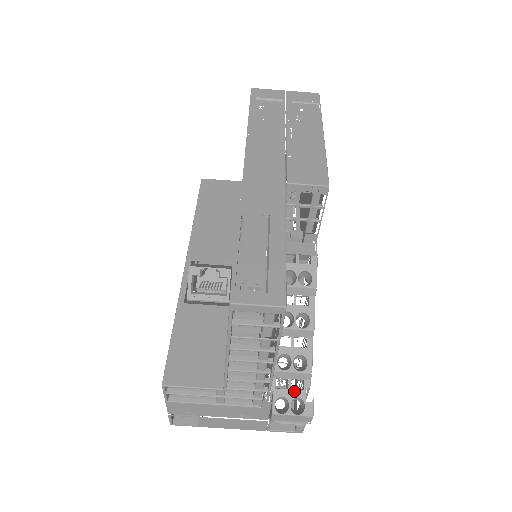
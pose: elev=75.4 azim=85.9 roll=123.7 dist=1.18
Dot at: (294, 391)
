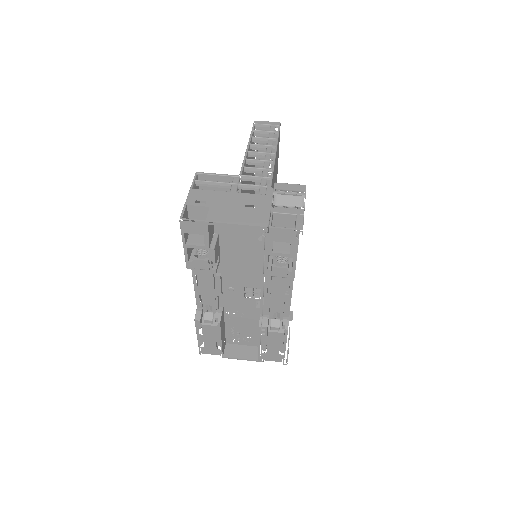
Dot at: (290, 191)
